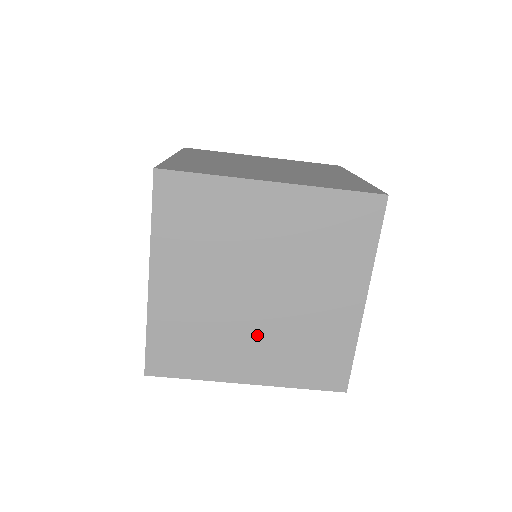
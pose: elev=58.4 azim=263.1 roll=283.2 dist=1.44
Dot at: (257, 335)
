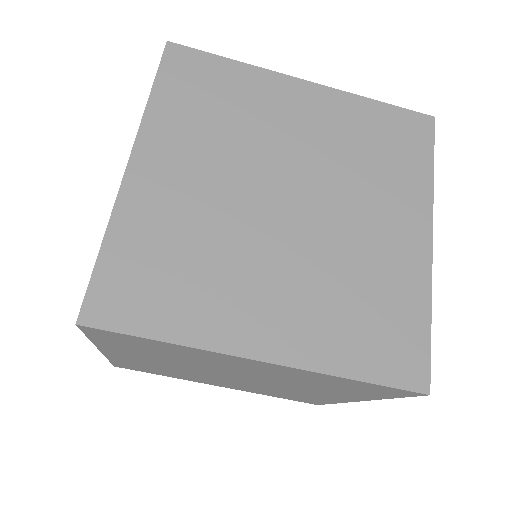
Dot at: (282, 270)
